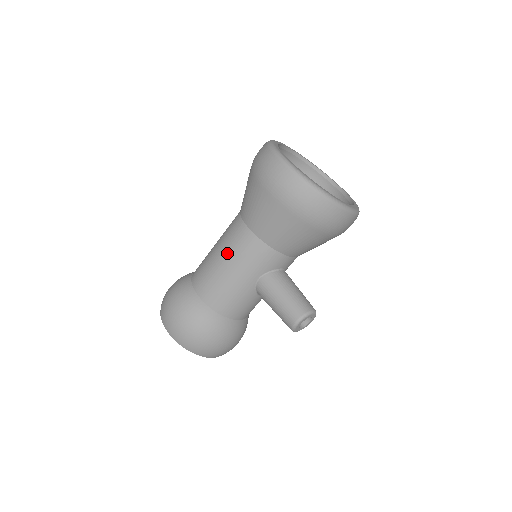
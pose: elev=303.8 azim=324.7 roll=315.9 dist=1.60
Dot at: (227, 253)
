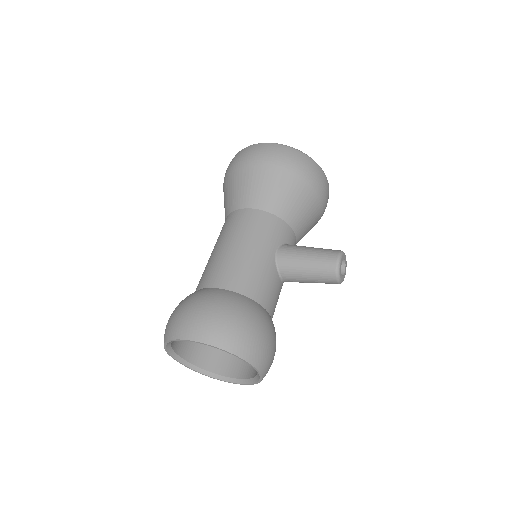
Dot at: (235, 236)
